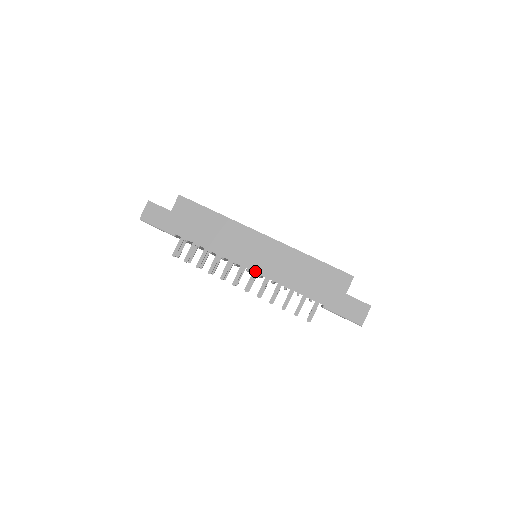
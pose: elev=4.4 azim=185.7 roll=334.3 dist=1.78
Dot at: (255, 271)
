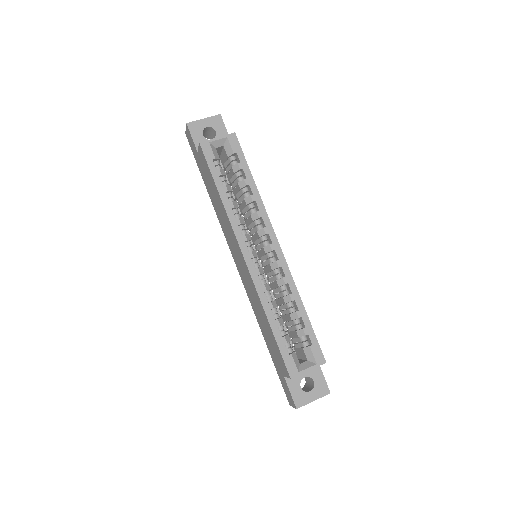
Dot at: (239, 273)
